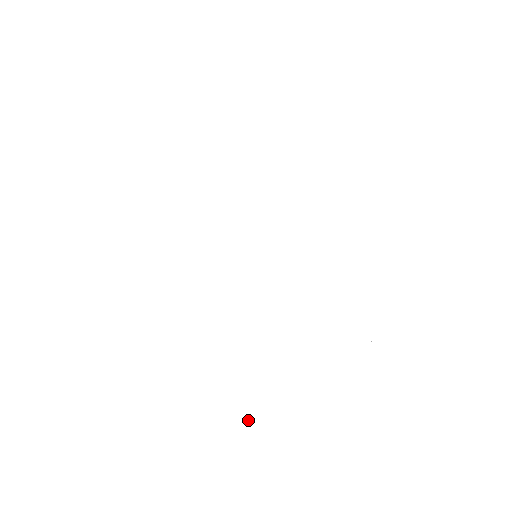
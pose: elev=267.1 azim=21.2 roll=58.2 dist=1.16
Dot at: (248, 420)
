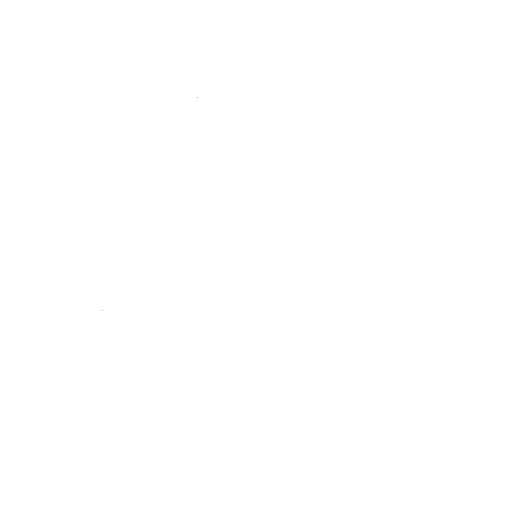
Dot at: (431, 223)
